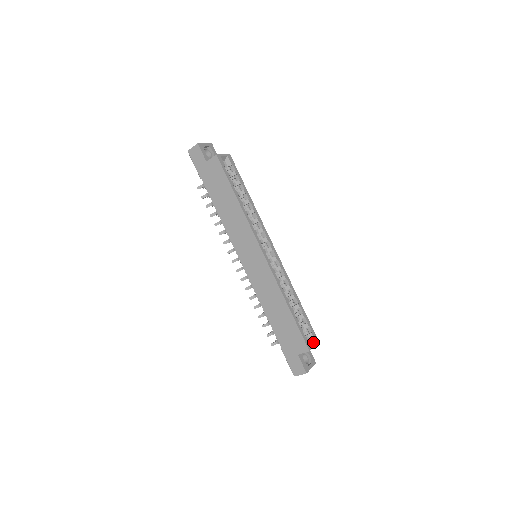
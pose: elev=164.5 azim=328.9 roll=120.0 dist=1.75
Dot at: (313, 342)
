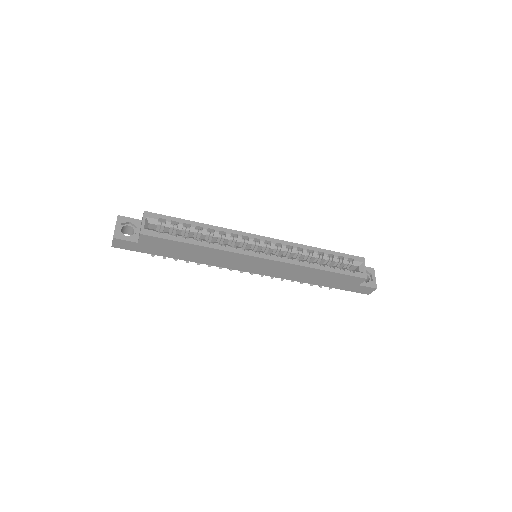
Dot at: (361, 265)
